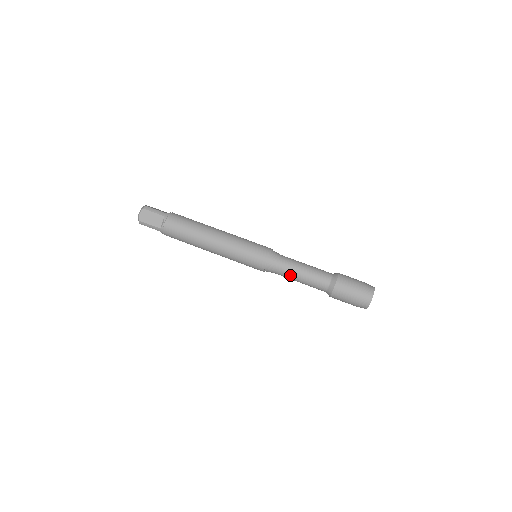
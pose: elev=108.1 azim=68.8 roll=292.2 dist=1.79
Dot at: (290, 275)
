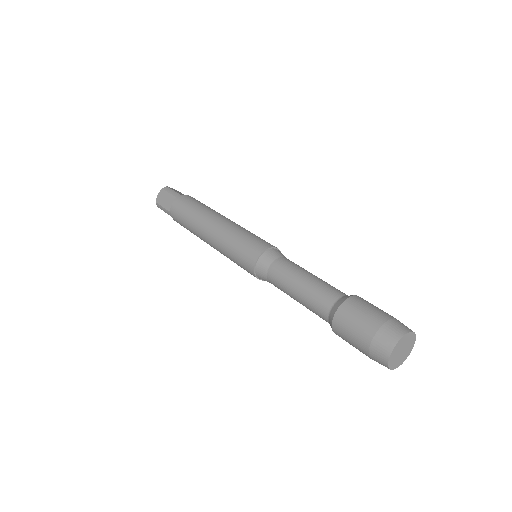
Dot at: (283, 286)
